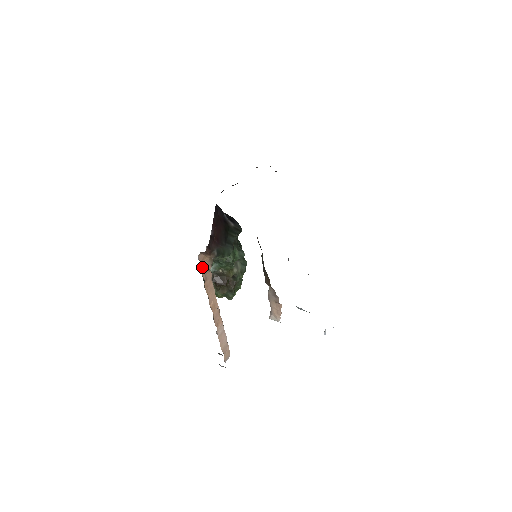
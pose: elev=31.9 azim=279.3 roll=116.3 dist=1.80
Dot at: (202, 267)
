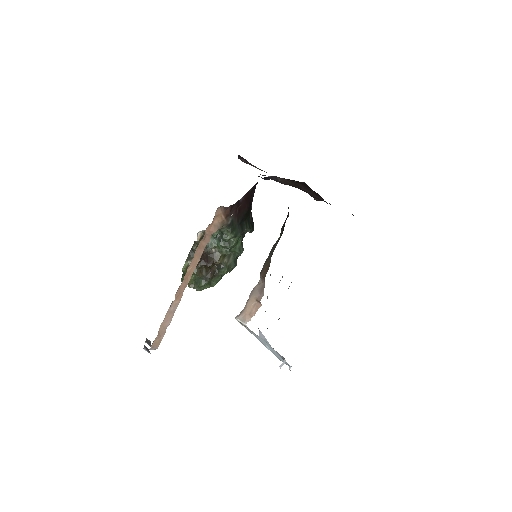
Dot at: (211, 223)
